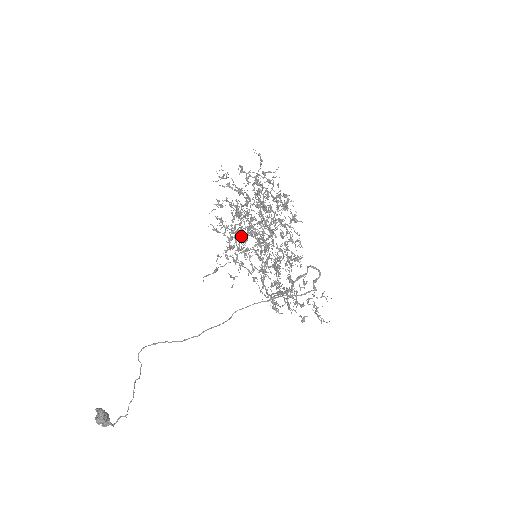
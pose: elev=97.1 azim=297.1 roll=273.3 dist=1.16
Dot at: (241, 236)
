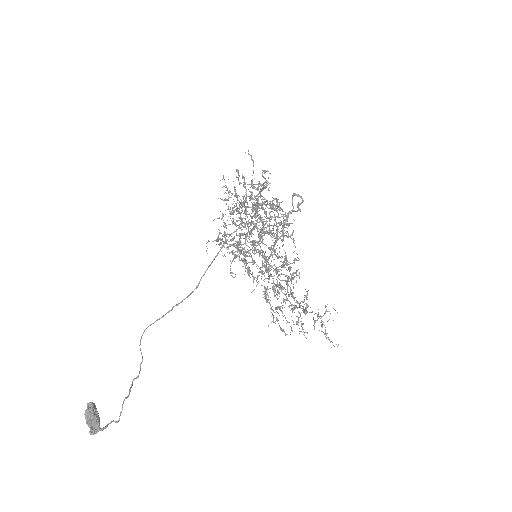
Dot at: (243, 251)
